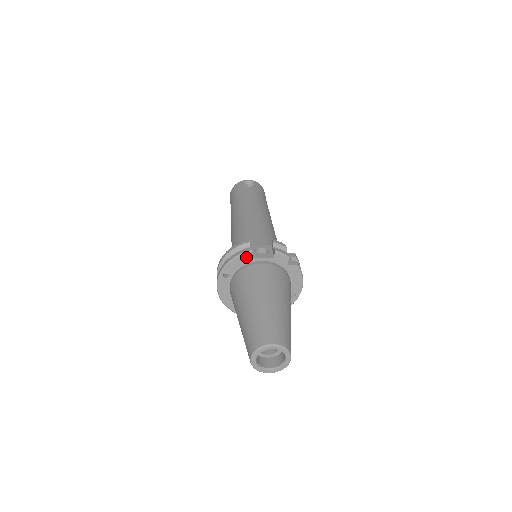
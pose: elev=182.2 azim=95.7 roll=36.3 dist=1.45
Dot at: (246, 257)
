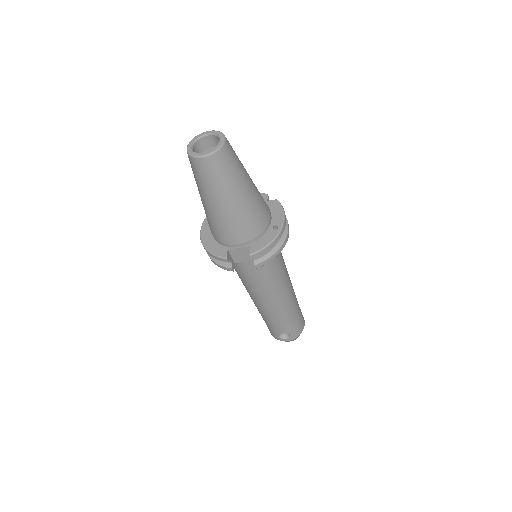
Dot at: occluded
